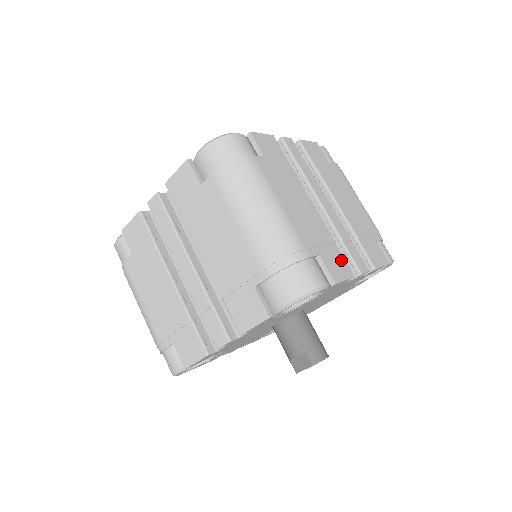
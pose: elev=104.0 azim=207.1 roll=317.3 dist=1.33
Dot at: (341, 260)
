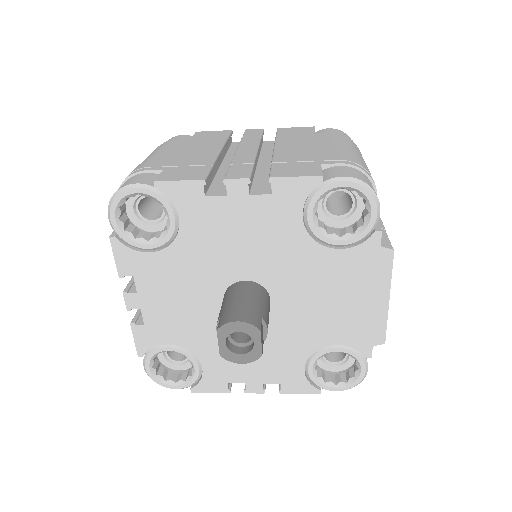
Dot at: (199, 172)
